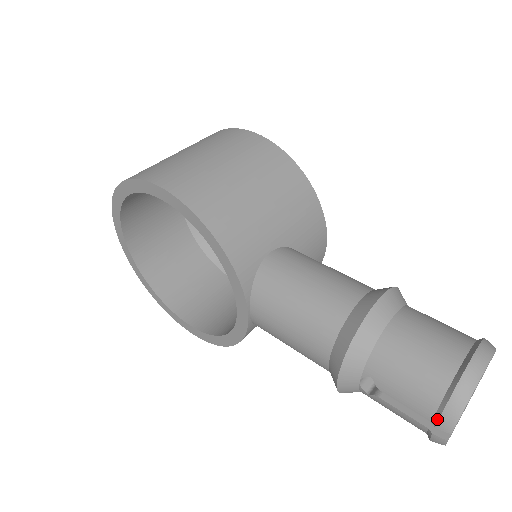
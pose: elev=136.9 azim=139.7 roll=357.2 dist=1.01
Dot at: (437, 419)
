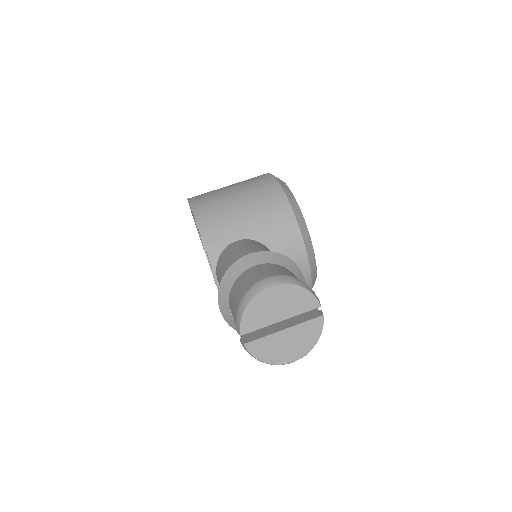
Dot at: (236, 324)
